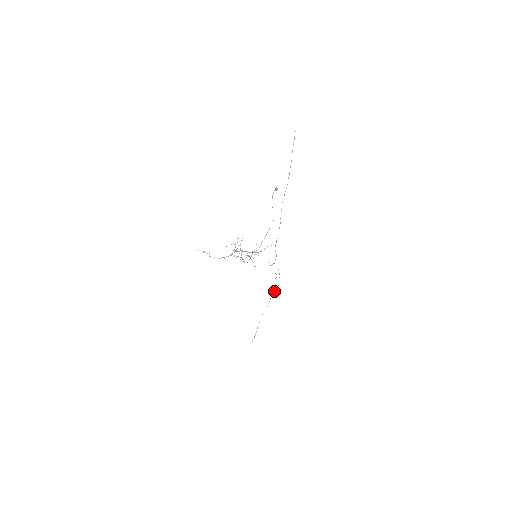
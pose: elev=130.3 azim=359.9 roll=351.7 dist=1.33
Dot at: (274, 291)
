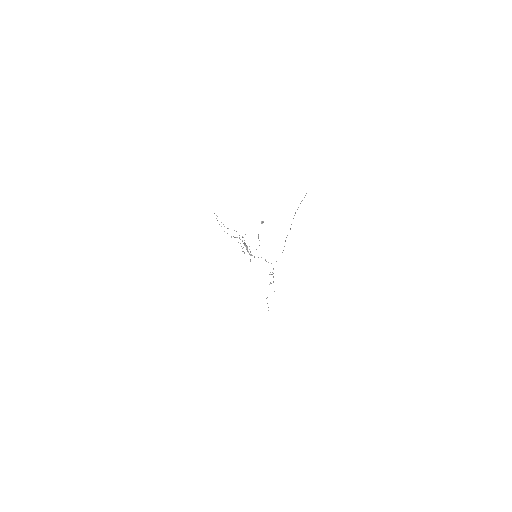
Dot at: occluded
